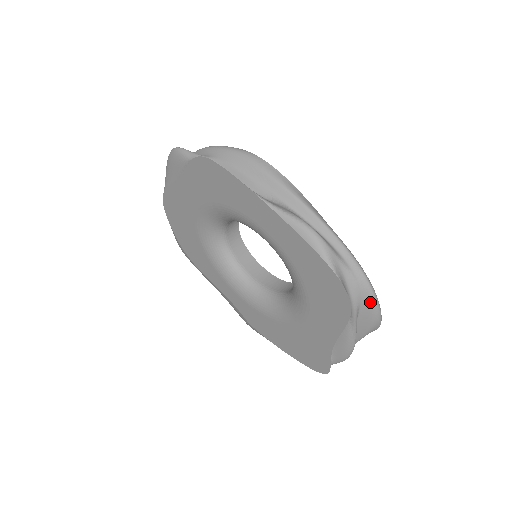
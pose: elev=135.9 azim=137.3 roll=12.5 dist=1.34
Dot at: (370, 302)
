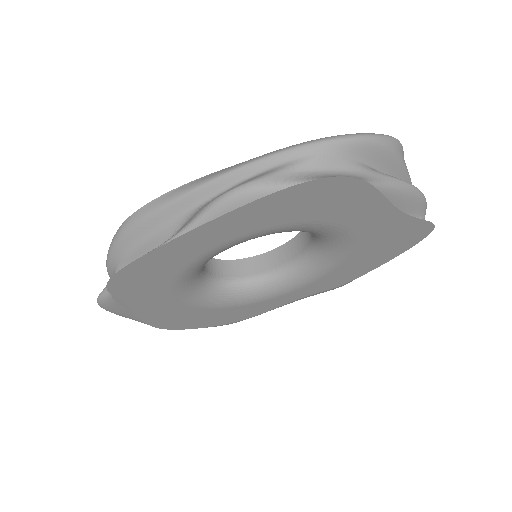
Dot at: (359, 146)
